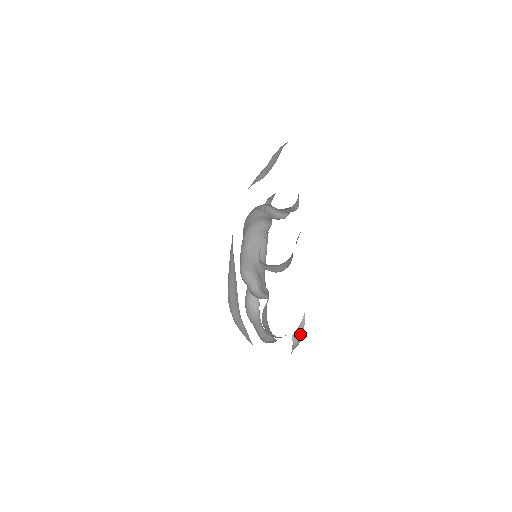
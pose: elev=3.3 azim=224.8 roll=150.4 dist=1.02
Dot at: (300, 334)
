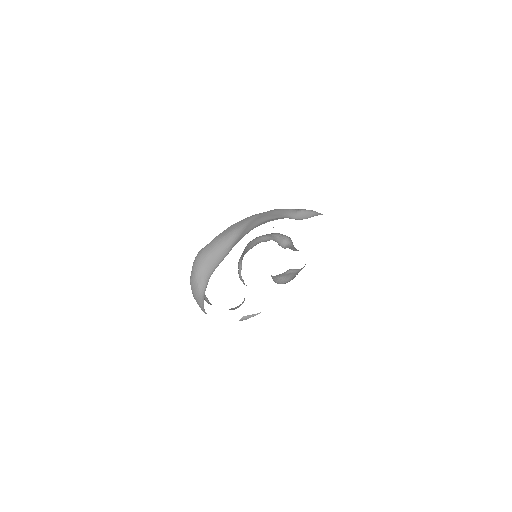
Dot at: (248, 318)
